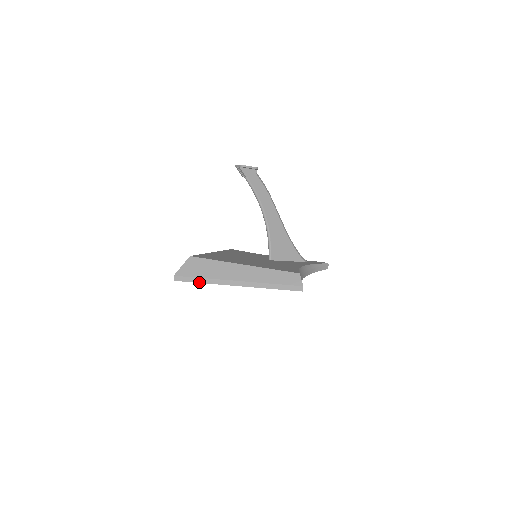
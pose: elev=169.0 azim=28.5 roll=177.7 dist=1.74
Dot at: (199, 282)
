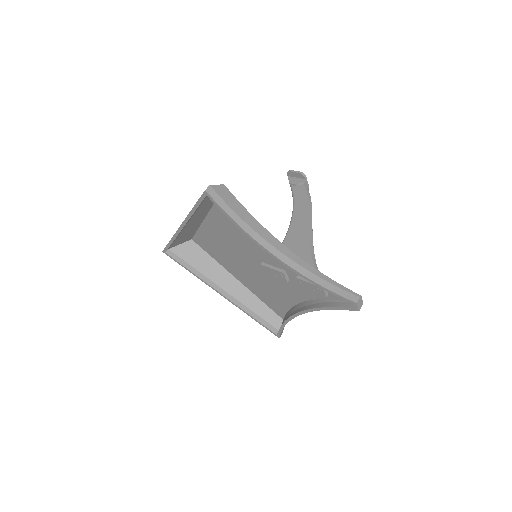
Dot at: (170, 241)
